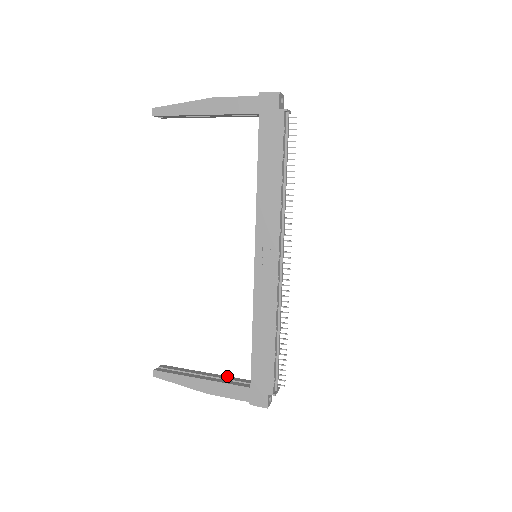
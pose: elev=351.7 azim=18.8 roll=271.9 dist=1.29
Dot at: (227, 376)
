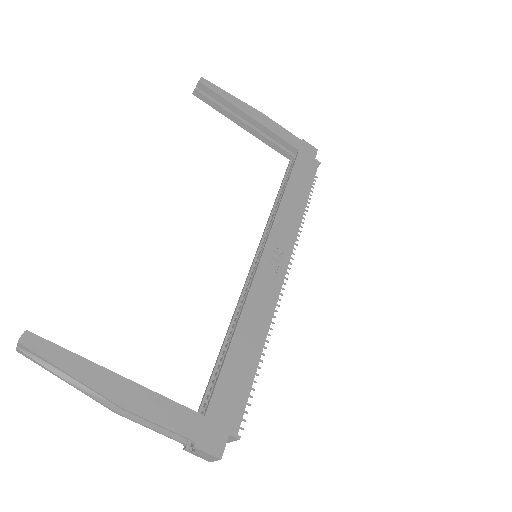
Dot at: occluded
